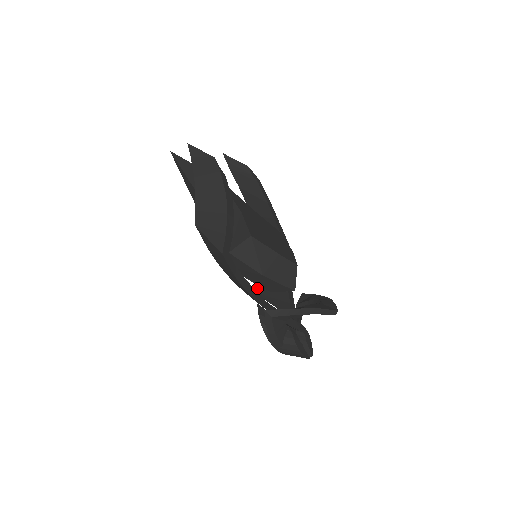
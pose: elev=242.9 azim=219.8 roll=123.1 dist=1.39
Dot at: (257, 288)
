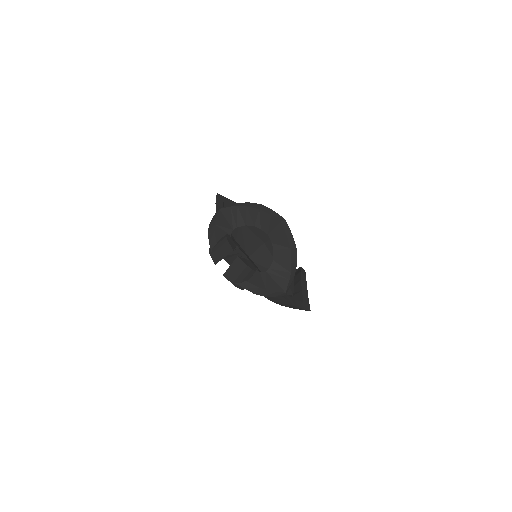
Dot at: occluded
